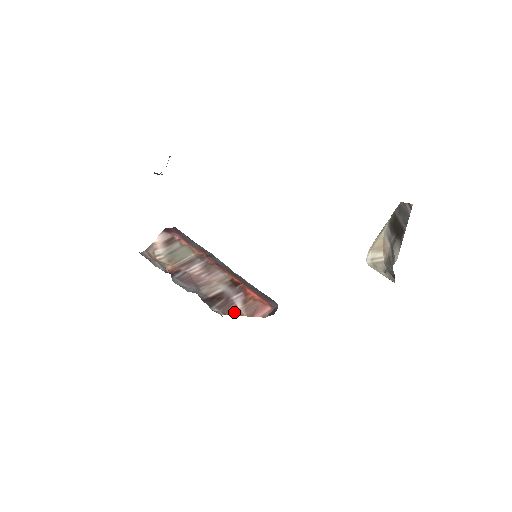
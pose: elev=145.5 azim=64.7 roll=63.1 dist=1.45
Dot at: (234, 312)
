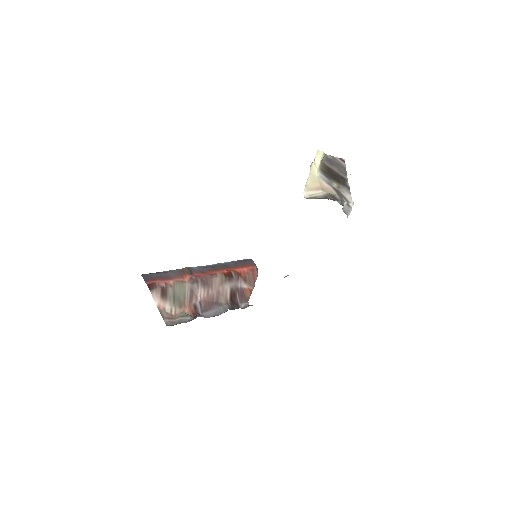
Dot at: (249, 294)
